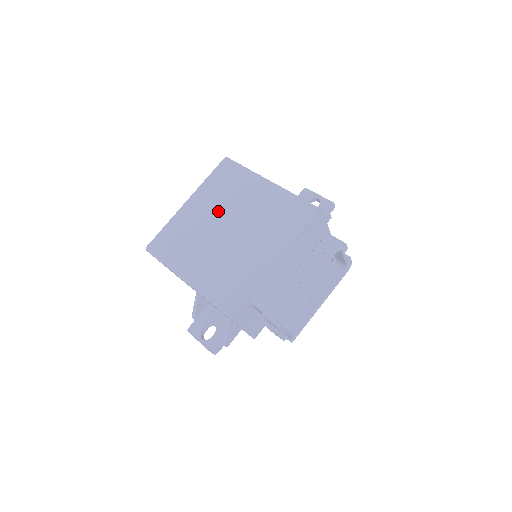
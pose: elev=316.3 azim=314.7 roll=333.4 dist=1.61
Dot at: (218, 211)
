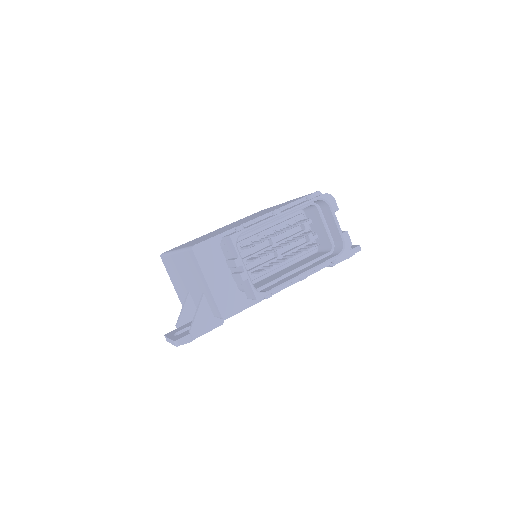
Dot at: occluded
